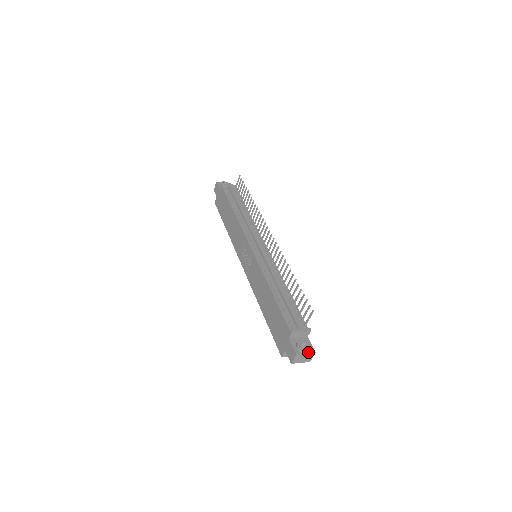
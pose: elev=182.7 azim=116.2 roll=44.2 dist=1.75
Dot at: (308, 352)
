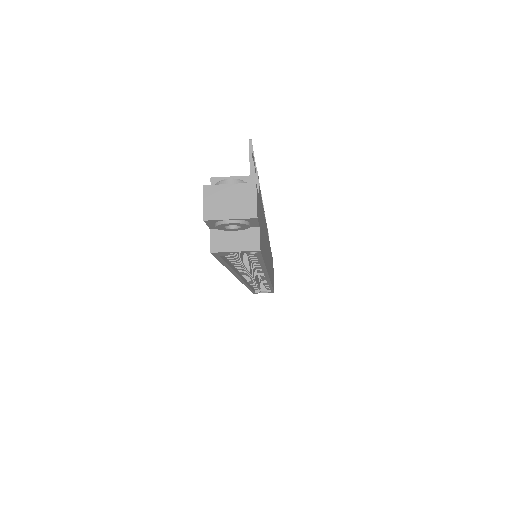
Dot at: (236, 184)
